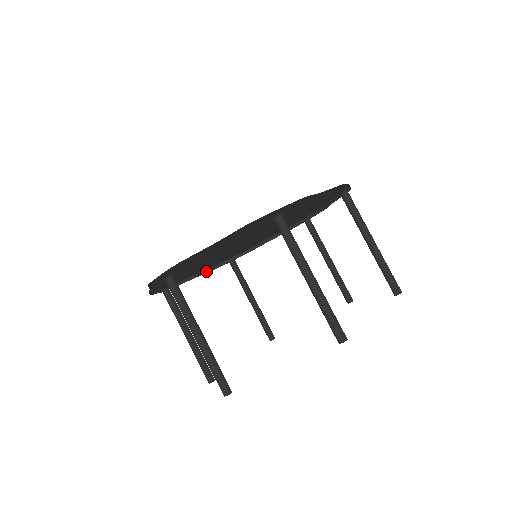
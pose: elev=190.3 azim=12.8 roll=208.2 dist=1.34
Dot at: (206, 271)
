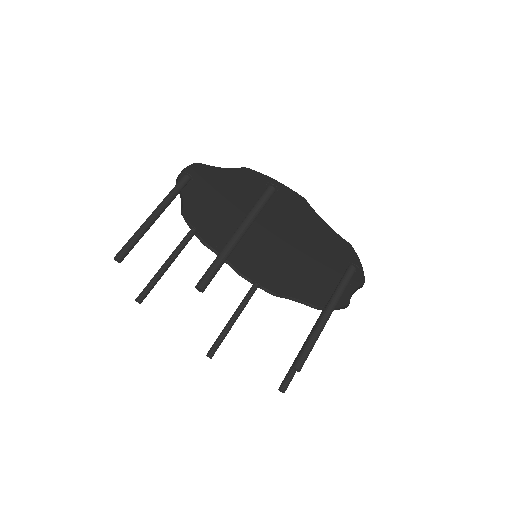
Dot at: (235, 269)
